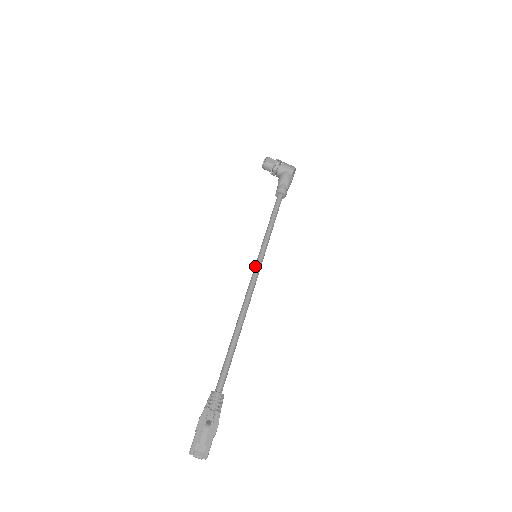
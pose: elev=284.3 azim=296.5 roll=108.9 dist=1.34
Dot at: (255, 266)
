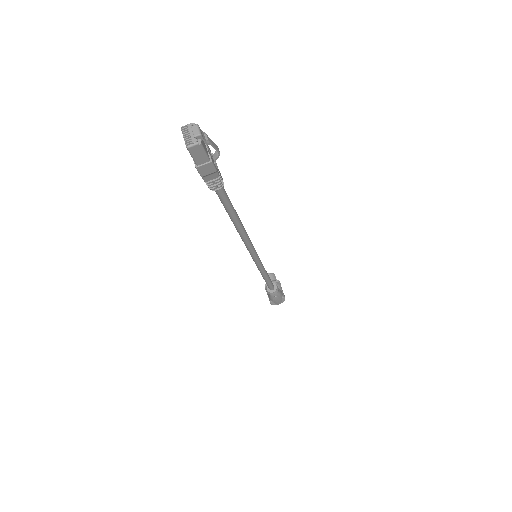
Dot at: occluded
